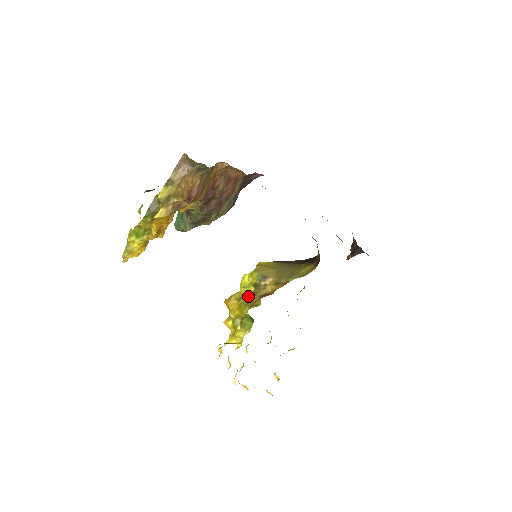
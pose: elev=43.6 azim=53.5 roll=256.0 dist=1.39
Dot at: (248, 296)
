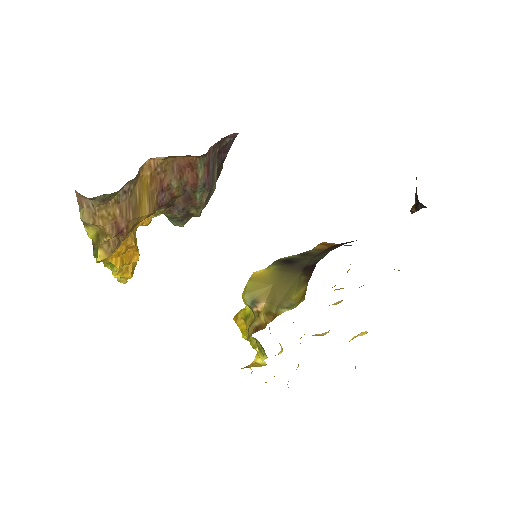
Dot at: (252, 316)
